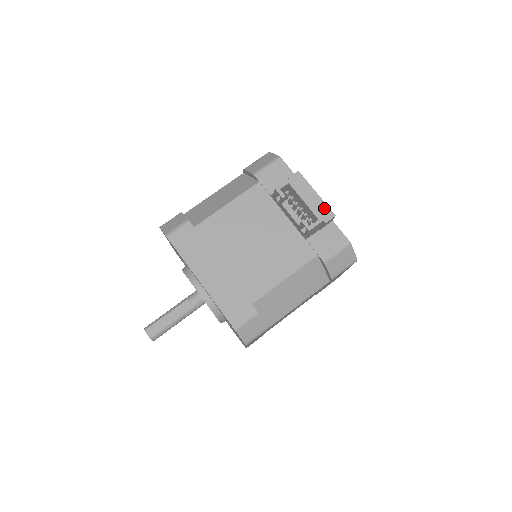
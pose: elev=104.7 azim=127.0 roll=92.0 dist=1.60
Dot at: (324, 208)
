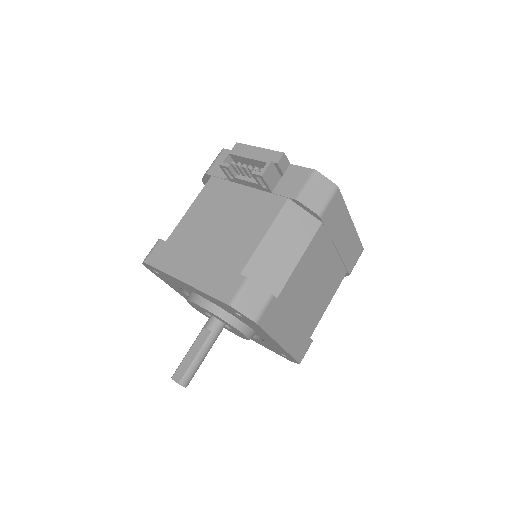
Dot at: (271, 154)
